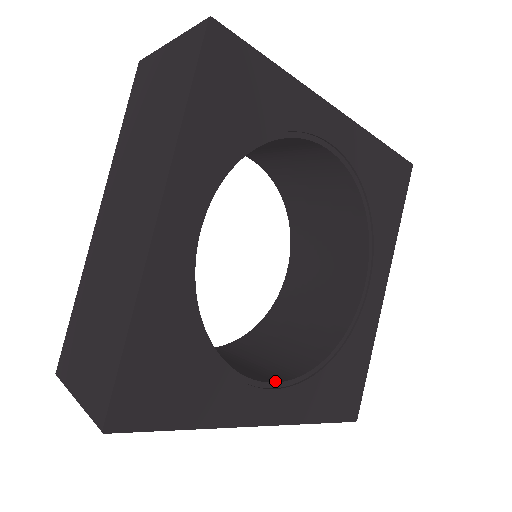
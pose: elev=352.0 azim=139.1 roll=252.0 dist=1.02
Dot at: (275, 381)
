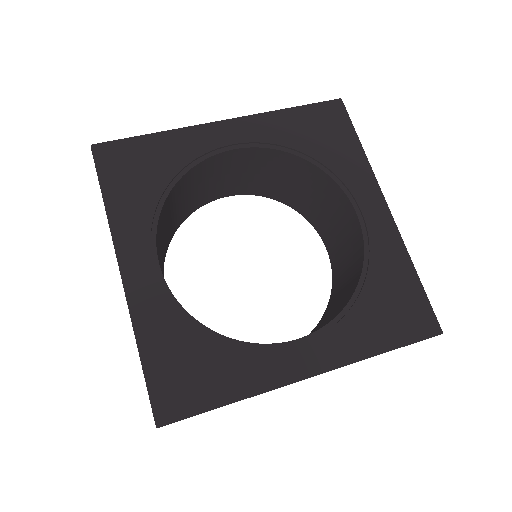
Dot at: (305, 336)
